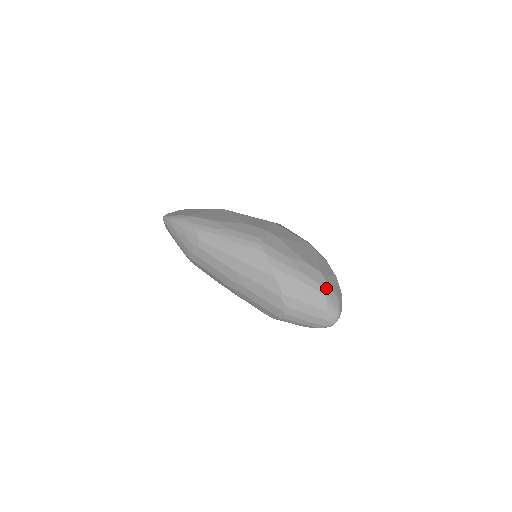
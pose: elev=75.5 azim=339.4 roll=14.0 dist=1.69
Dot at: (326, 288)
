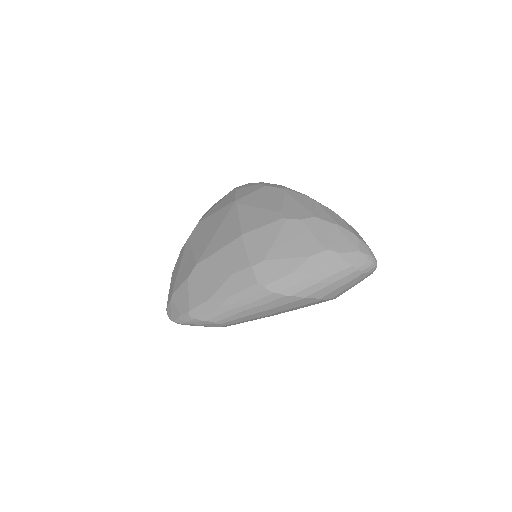
Dot at: (345, 259)
